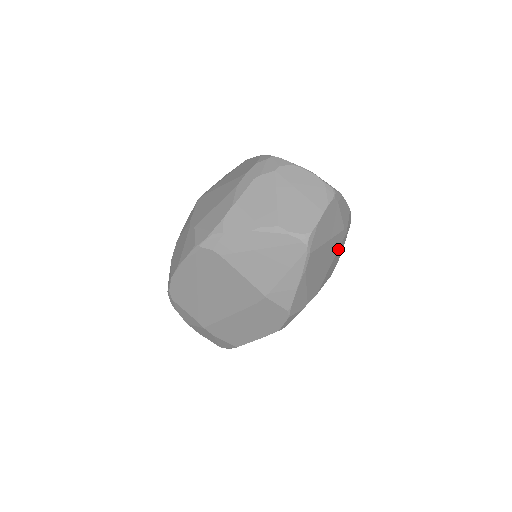
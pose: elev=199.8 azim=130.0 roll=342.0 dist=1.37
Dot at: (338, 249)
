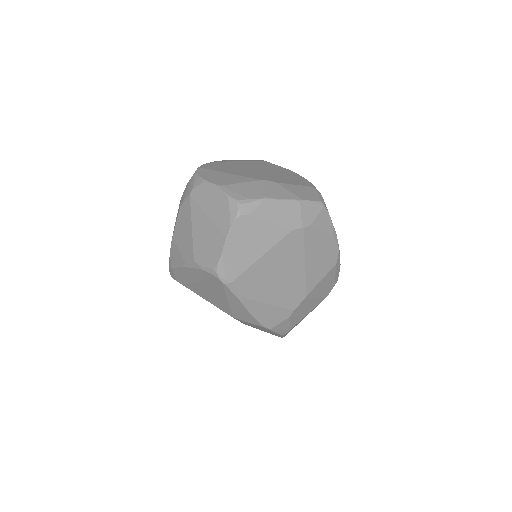
Dot at: (304, 248)
